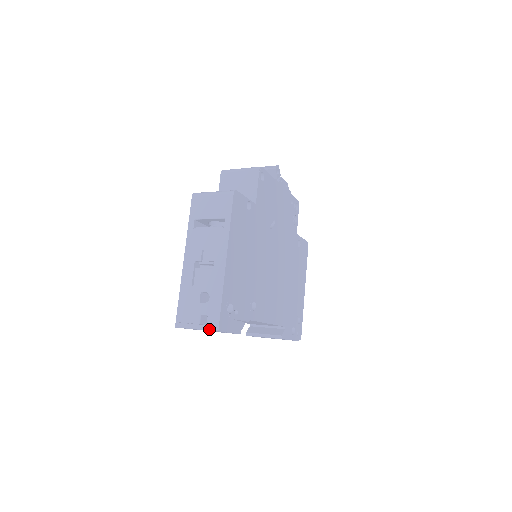
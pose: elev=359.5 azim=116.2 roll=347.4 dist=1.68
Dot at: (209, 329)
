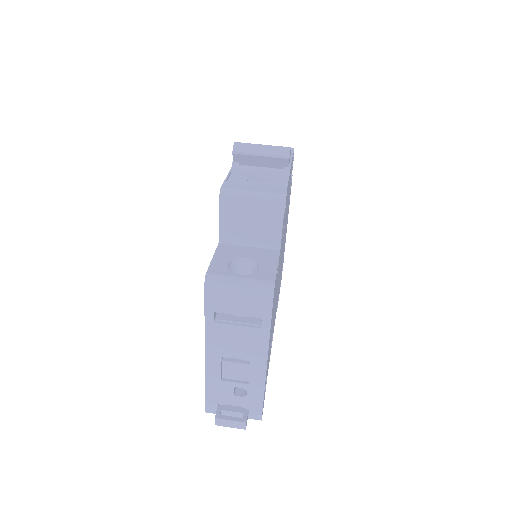
Dot at: (250, 418)
